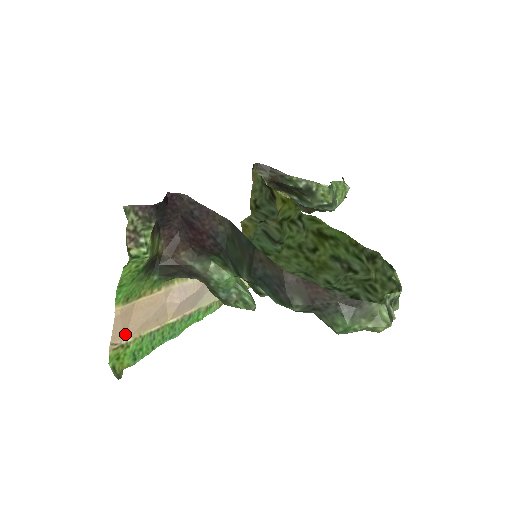
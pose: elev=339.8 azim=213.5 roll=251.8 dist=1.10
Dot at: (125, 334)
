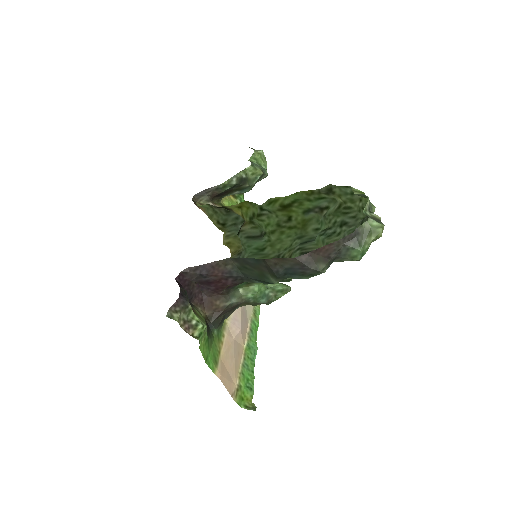
Dot at: (232, 382)
